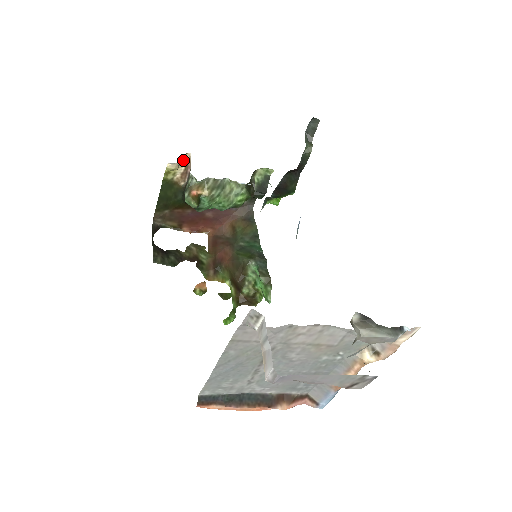
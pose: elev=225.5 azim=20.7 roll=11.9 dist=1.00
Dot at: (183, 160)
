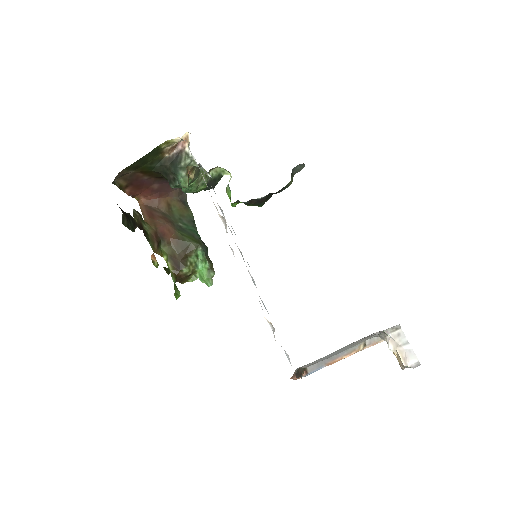
Dot at: (182, 136)
